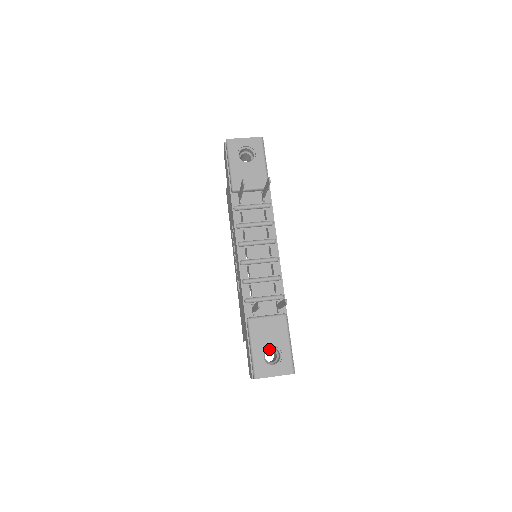
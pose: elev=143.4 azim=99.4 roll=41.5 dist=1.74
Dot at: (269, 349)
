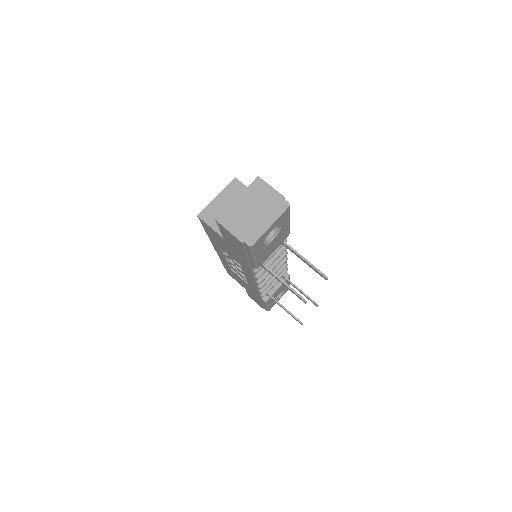
Dot at: occluded
